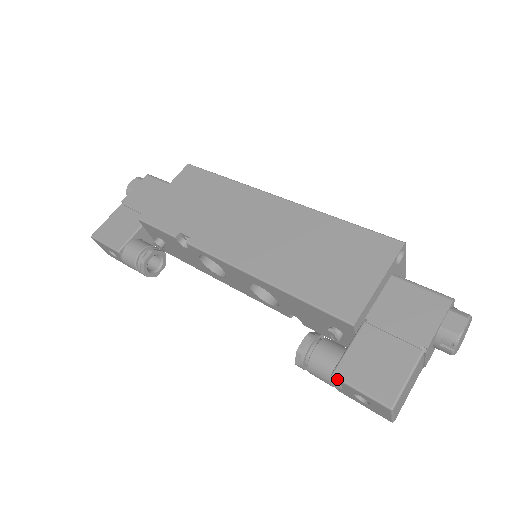
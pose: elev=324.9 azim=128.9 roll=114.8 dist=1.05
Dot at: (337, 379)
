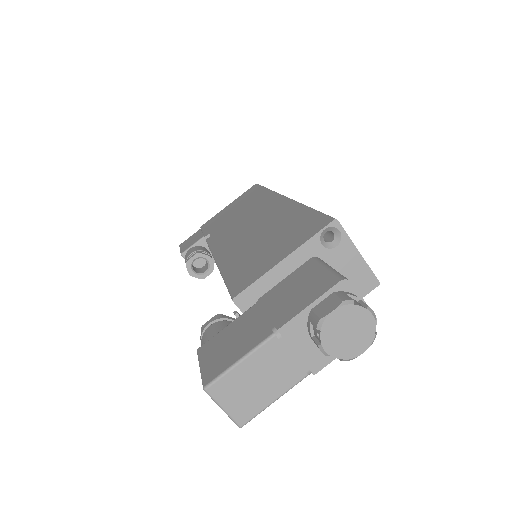
Dot at: (197, 354)
